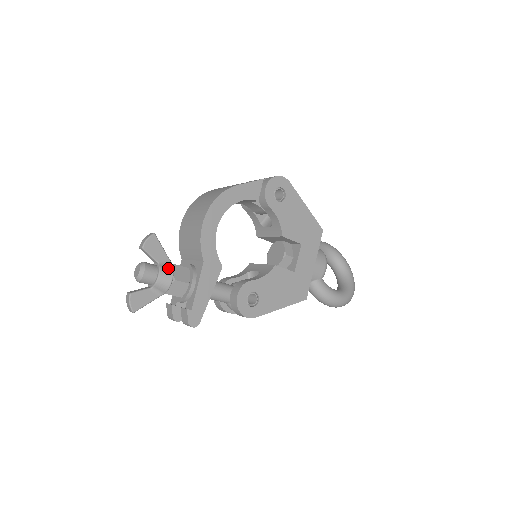
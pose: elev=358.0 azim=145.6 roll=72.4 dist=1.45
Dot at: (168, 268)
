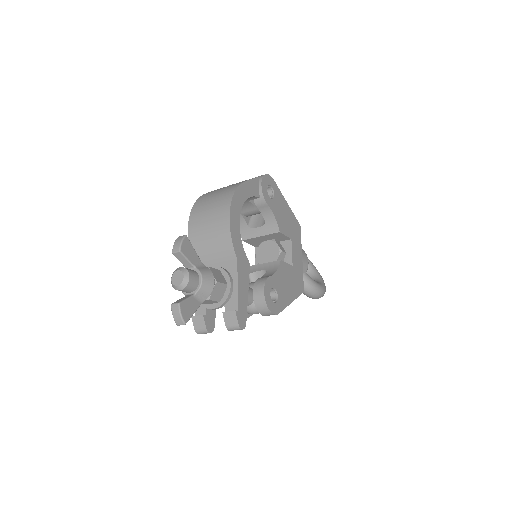
Dot at: (207, 270)
